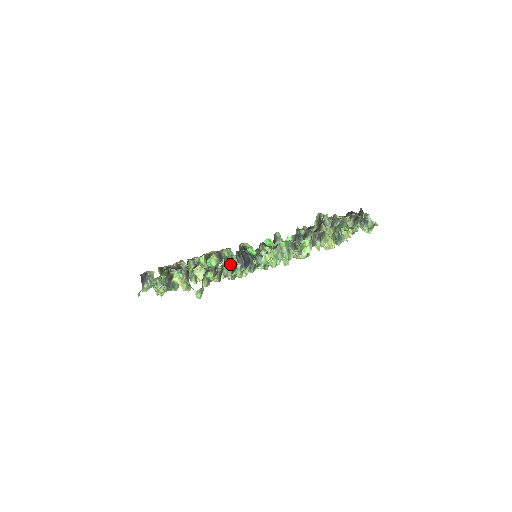
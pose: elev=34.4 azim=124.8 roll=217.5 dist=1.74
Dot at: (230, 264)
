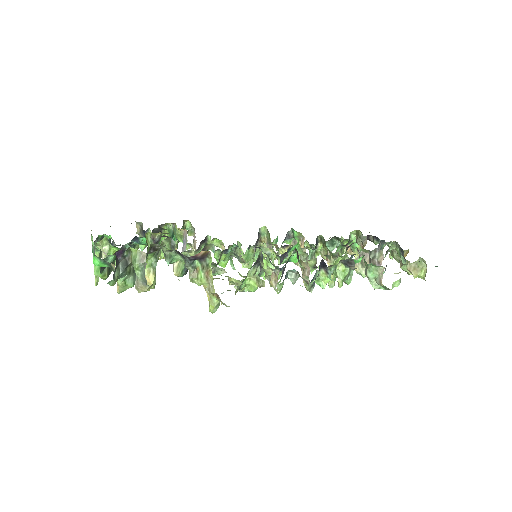
Dot at: (286, 273)
